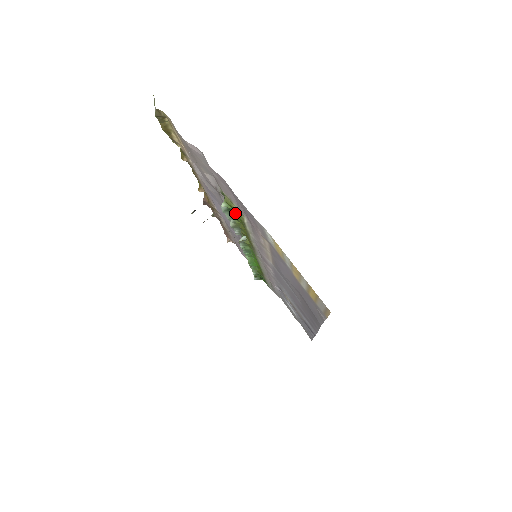
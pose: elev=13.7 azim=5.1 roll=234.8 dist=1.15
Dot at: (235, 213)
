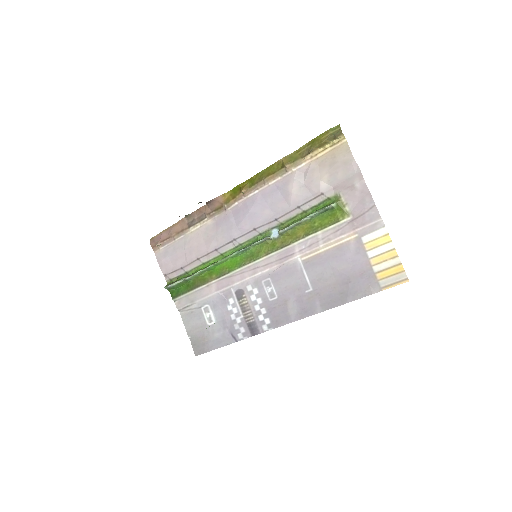
Dot at: (324, 214)
